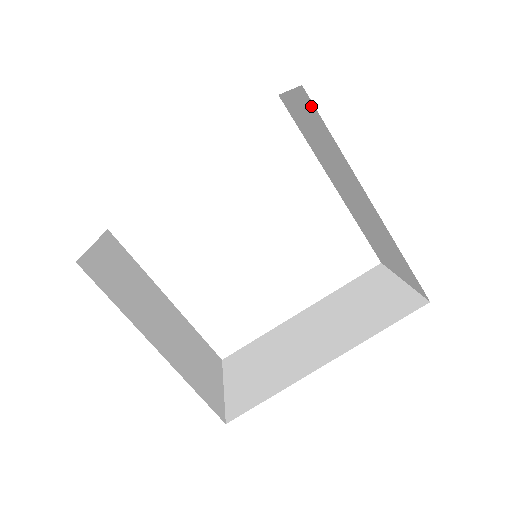
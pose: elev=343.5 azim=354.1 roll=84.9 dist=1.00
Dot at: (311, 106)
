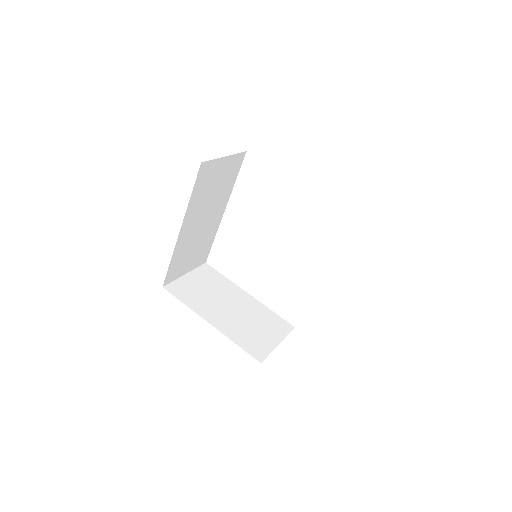
Dot at: occluded
